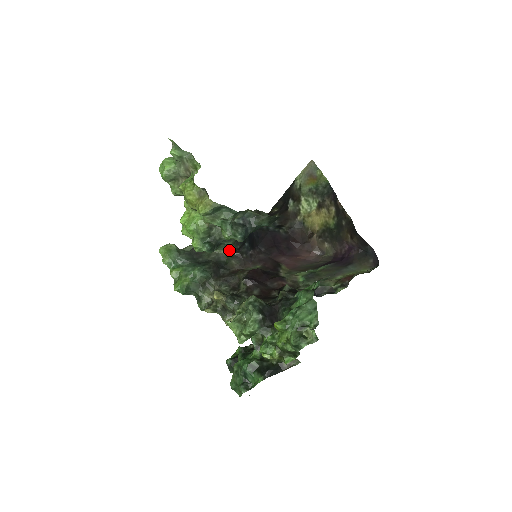
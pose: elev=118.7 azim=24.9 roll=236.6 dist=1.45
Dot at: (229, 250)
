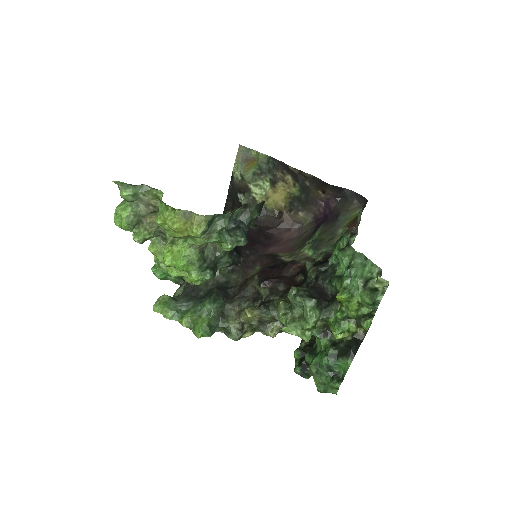
Dot at: (222, 268)
